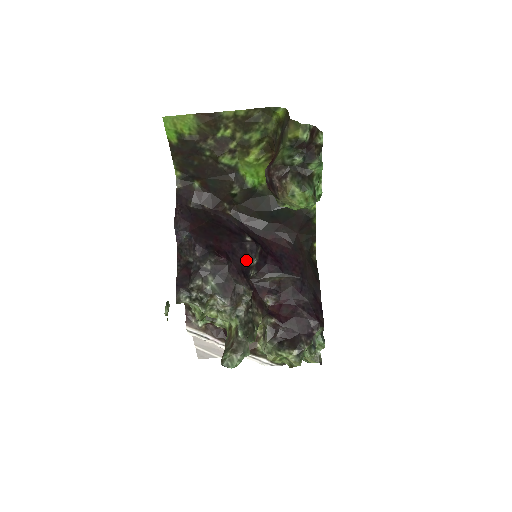
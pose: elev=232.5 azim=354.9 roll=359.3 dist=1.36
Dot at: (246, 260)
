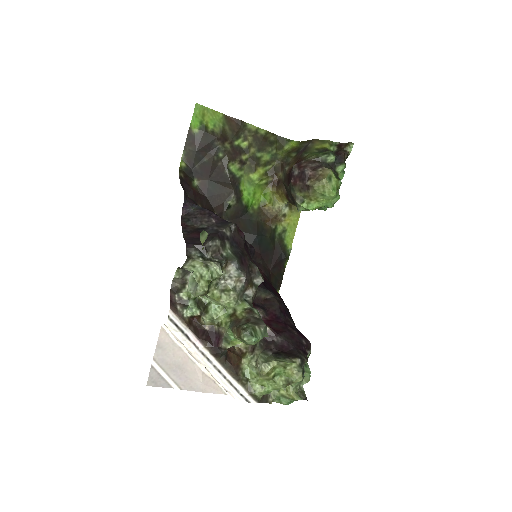
Dot at: occluded
